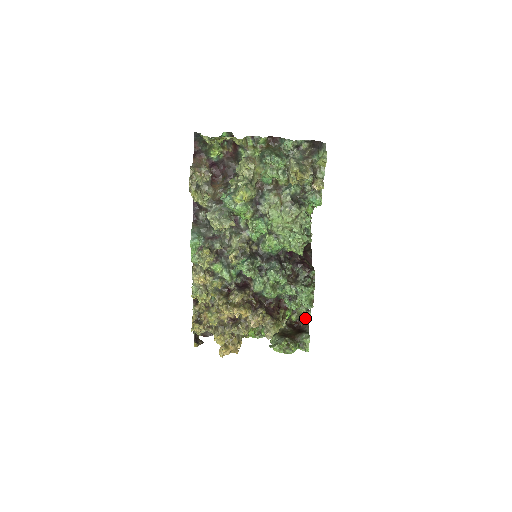
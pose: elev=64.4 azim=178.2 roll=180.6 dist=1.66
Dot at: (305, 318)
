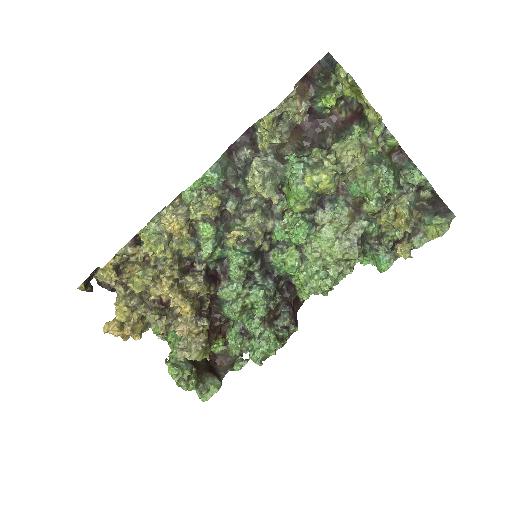
Dot at: (229, 359)
